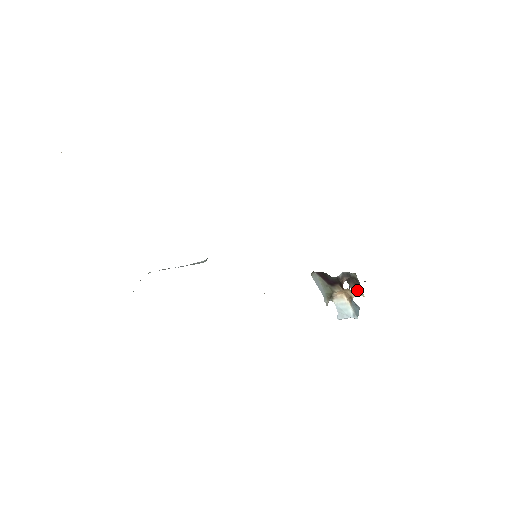
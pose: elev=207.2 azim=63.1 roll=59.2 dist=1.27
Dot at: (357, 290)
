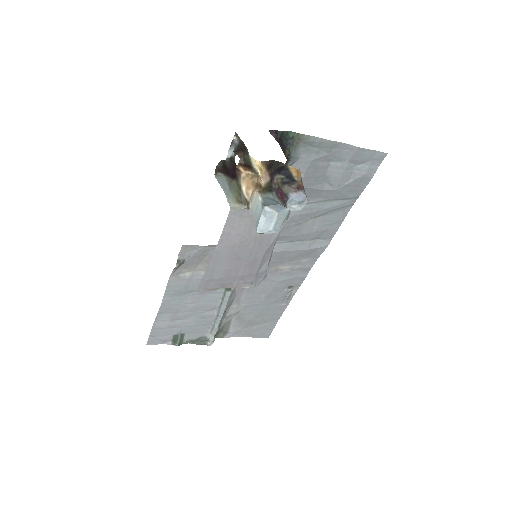
Dot at: (246, 157)
